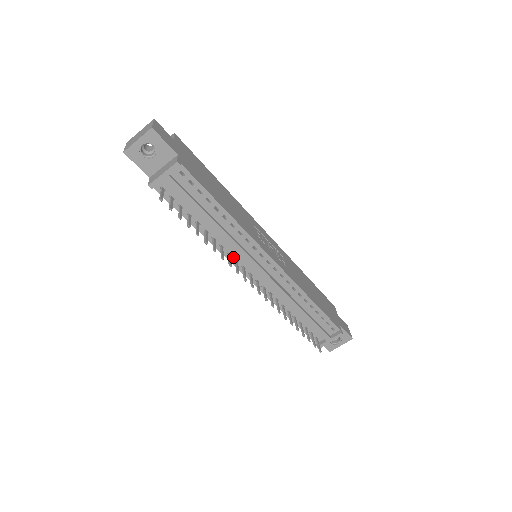
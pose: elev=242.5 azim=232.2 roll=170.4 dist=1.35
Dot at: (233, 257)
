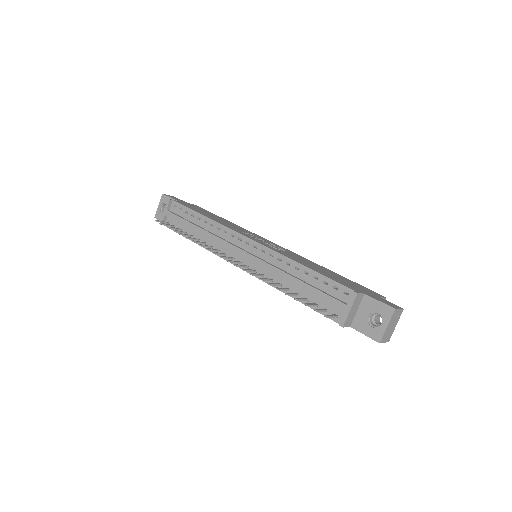
Dot at: occluded
